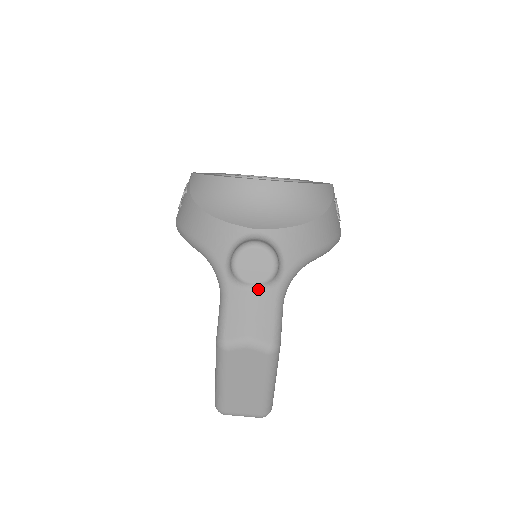
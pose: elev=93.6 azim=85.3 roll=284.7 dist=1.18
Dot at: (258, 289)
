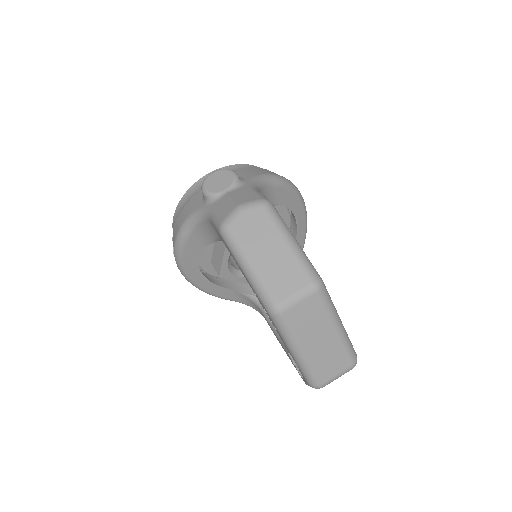
Dot at: (231, 191)
